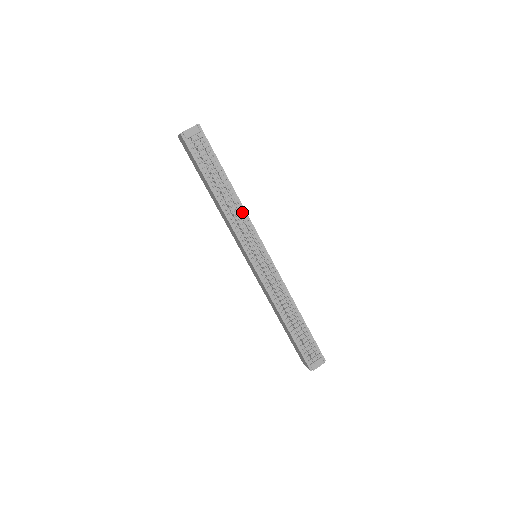
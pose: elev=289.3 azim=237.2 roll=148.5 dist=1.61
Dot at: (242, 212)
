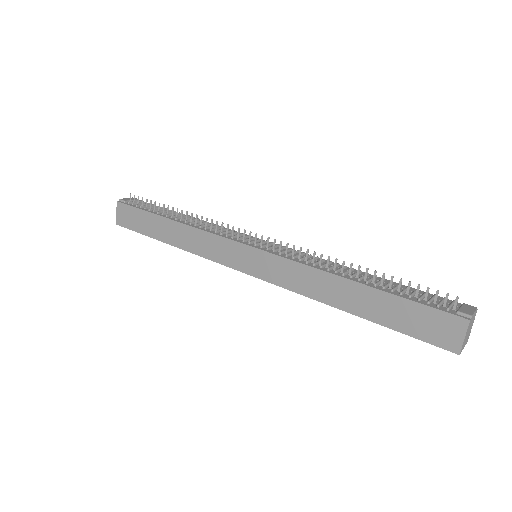
Dot at: occluded
